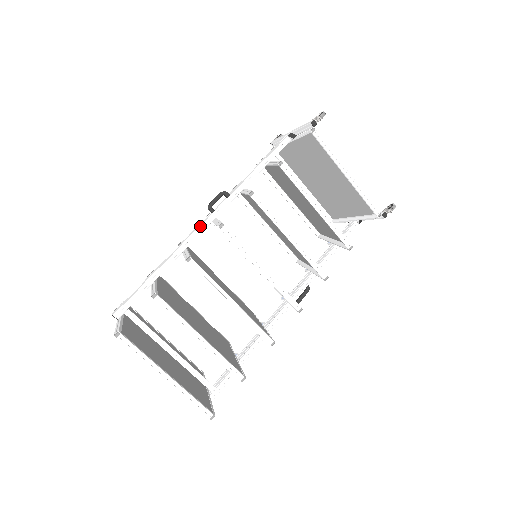
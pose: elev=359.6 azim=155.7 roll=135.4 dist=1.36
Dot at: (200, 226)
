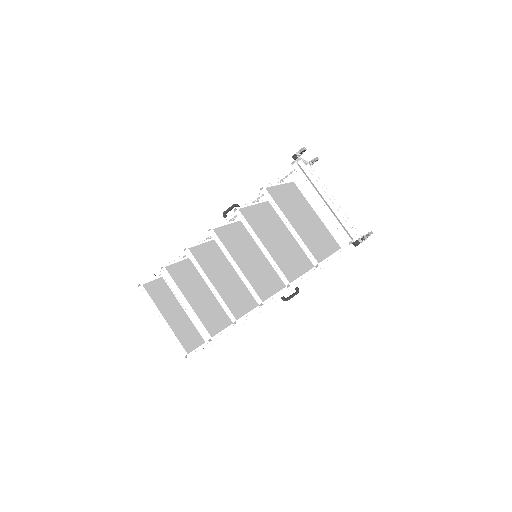
Dot at: occluded
